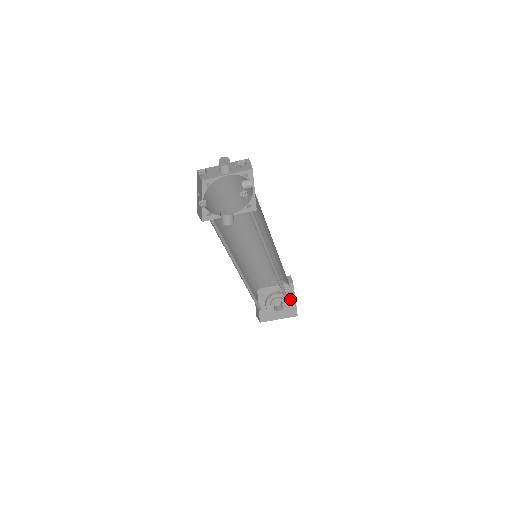
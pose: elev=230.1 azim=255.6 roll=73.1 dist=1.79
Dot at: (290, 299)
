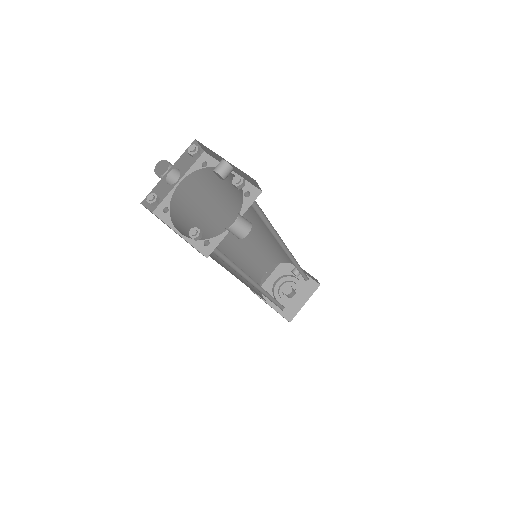
Dot at: occluded
